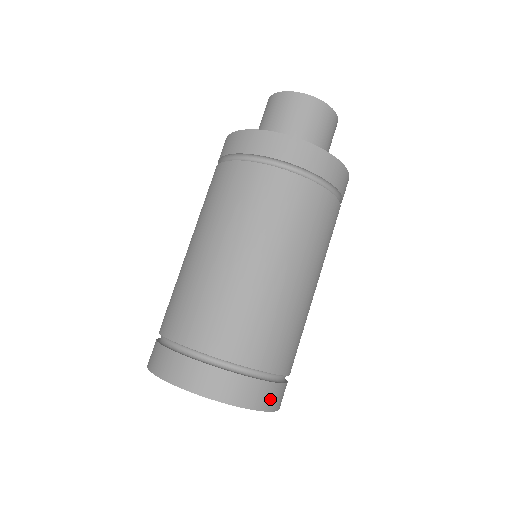
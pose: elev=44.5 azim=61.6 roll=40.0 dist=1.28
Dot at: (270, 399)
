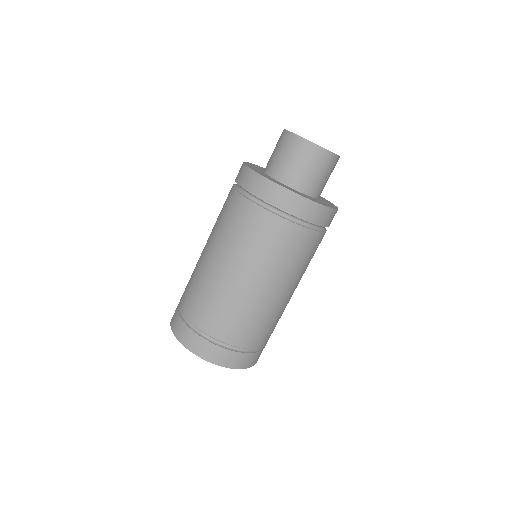
Dot at: (237, 362)
